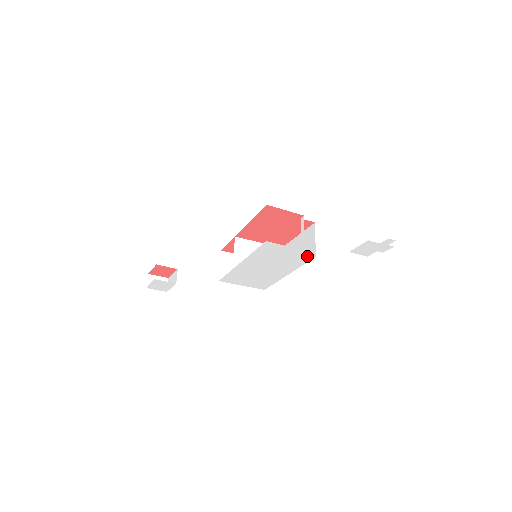
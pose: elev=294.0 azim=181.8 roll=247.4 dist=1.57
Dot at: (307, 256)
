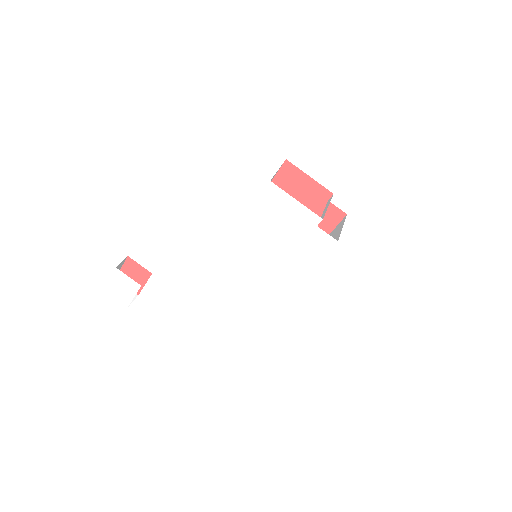
Dot at: (325, 237)
